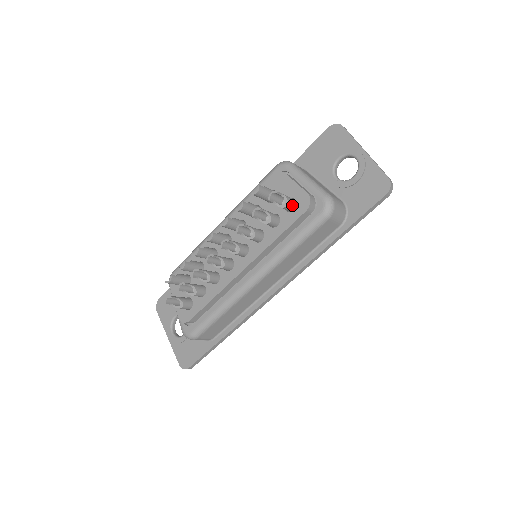
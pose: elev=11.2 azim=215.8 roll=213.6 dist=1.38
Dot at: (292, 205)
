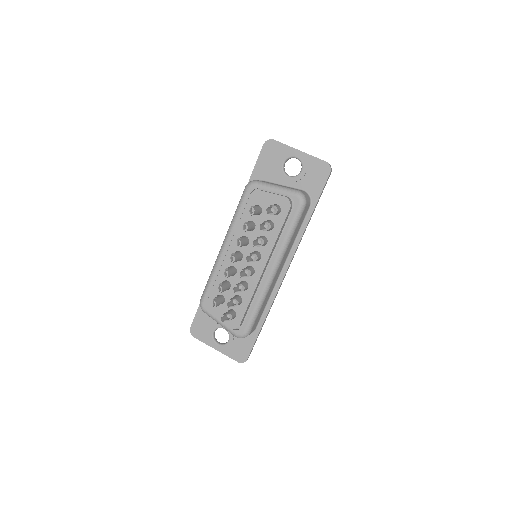
Dot at: (279, 209)
